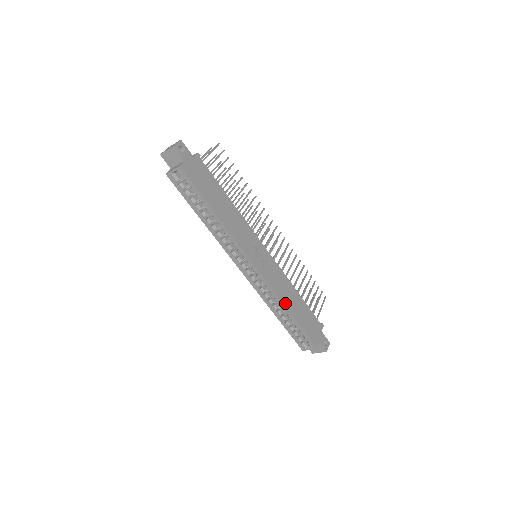
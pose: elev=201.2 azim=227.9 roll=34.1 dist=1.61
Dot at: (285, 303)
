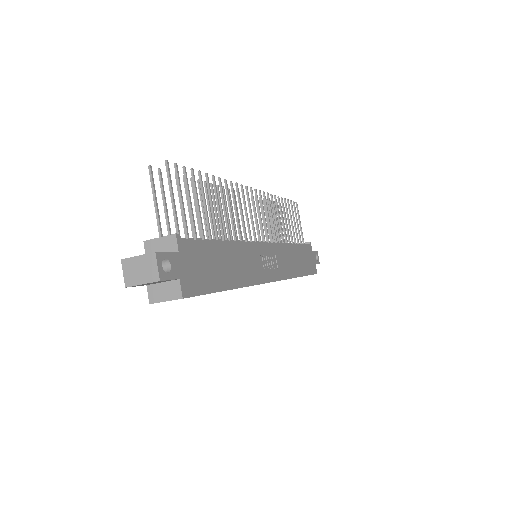
Dot at: (295, 274)
